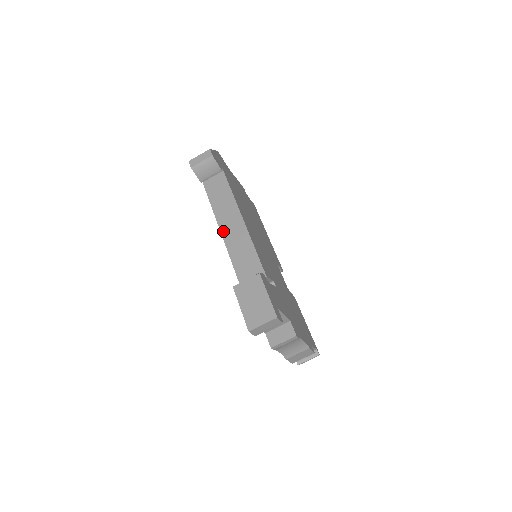
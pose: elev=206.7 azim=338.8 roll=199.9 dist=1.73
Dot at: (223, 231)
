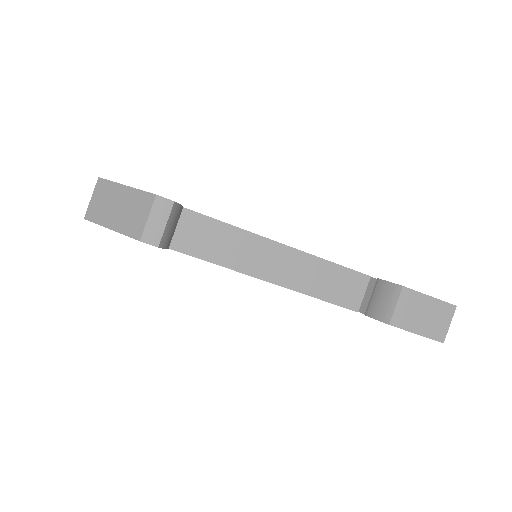
Dot at: (269, 278)
